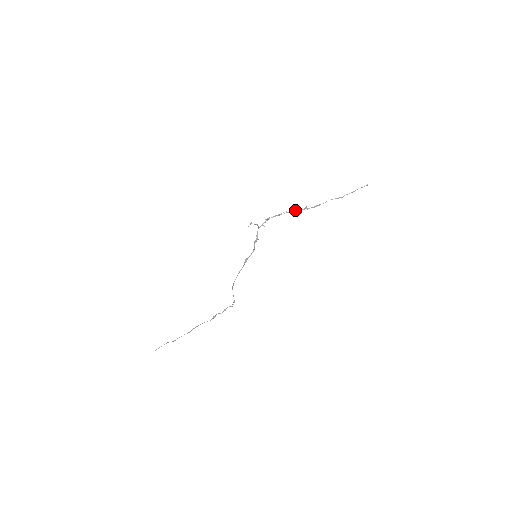
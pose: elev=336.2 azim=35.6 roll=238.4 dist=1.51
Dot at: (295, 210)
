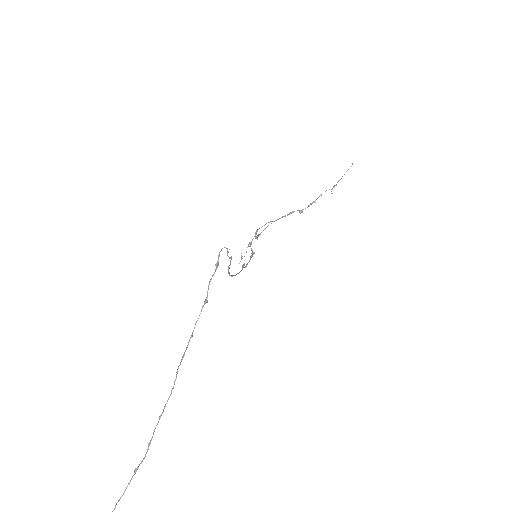
Dot at: (288, 214)
